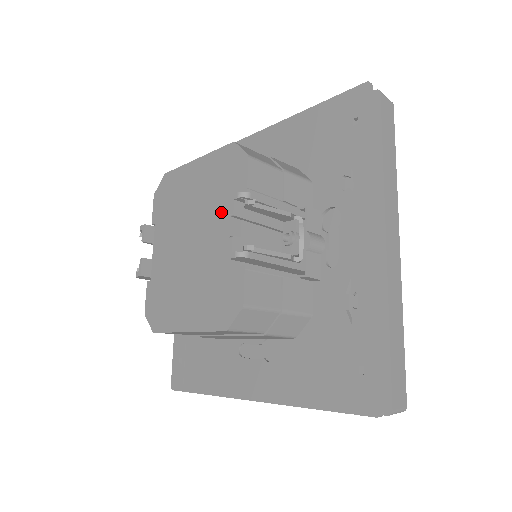
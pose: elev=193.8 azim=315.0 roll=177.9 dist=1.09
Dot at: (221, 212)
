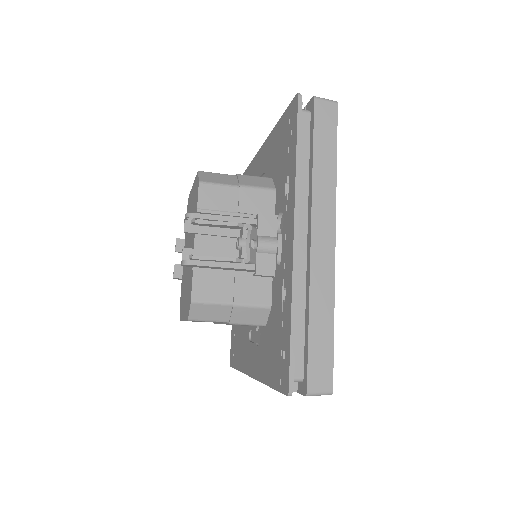
Dot at: occluded
